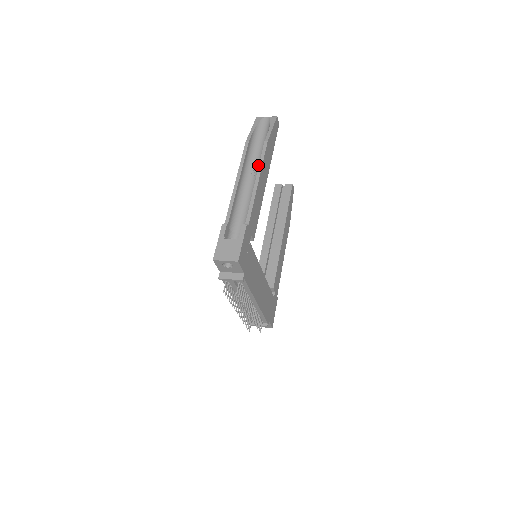
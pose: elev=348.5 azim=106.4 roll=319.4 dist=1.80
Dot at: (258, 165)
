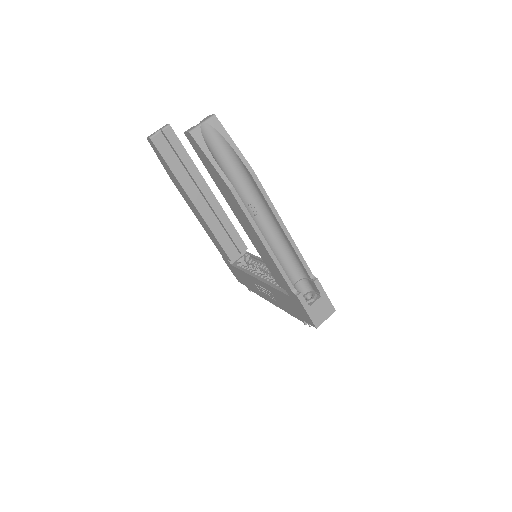
Dot at: (254, 201)
